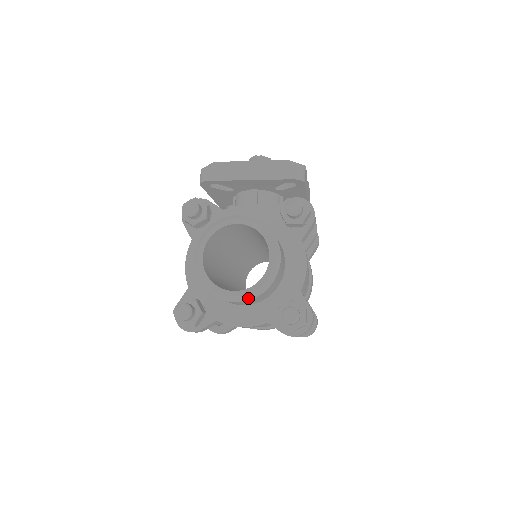
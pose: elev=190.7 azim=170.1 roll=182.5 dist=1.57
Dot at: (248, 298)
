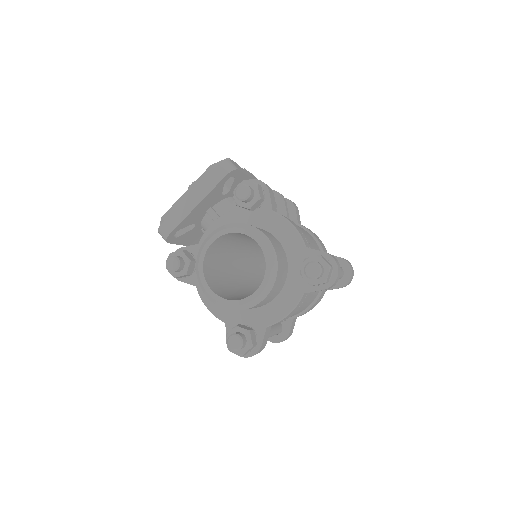
Dot at: (270, 287)
